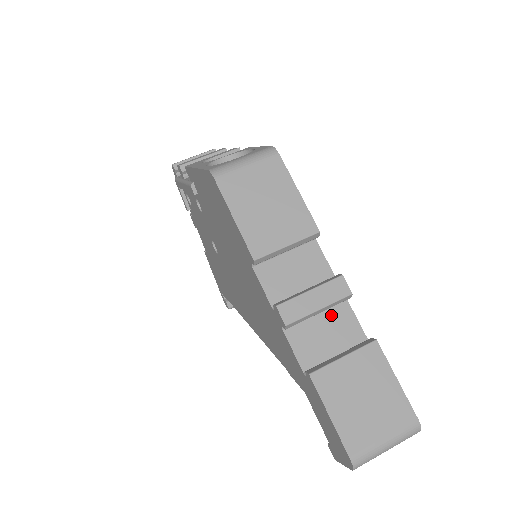
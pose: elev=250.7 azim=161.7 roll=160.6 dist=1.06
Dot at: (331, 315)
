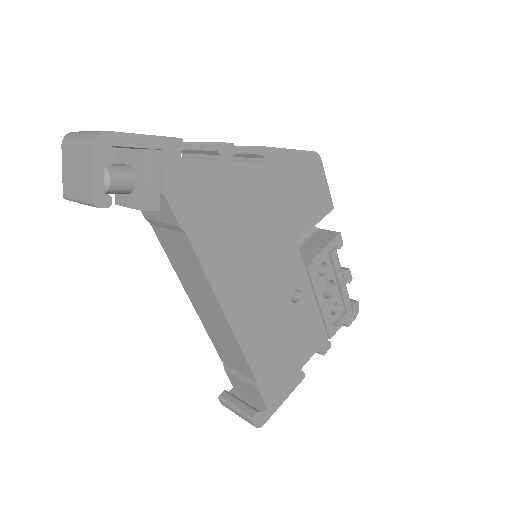
Dot at: occluded
